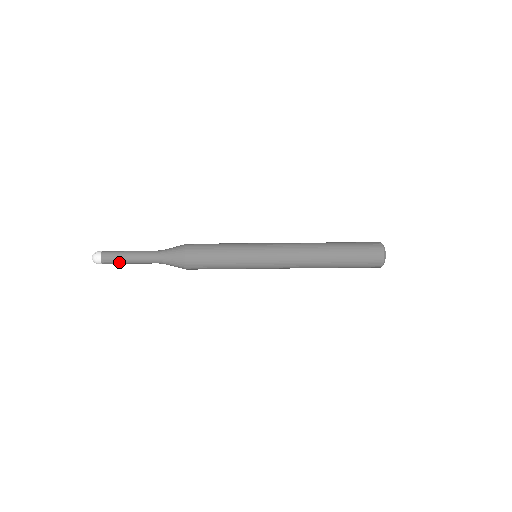
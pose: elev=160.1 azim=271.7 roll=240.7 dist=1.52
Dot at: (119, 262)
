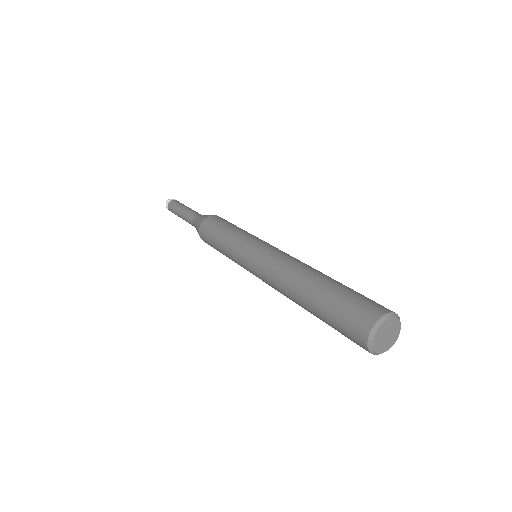
Dot at: (177, 215)
